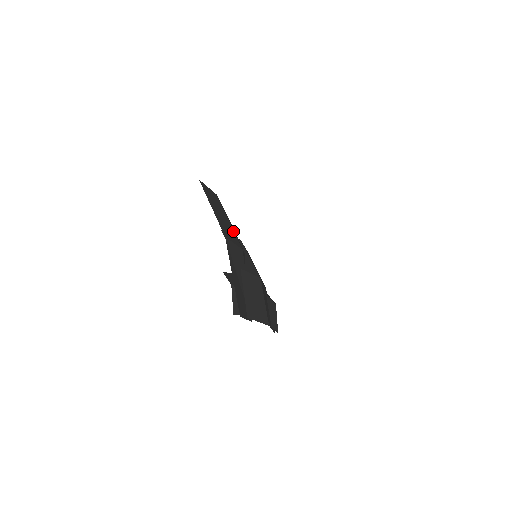
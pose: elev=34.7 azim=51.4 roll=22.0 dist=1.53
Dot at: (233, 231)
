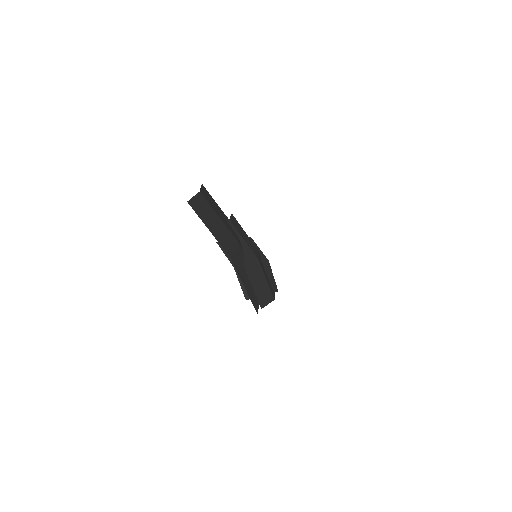
Dot at: (227, 229)
